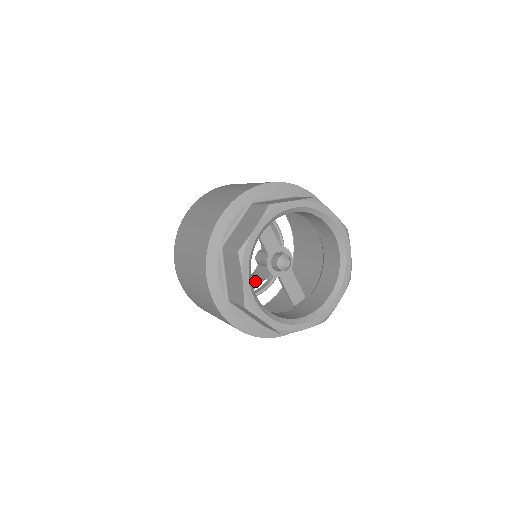
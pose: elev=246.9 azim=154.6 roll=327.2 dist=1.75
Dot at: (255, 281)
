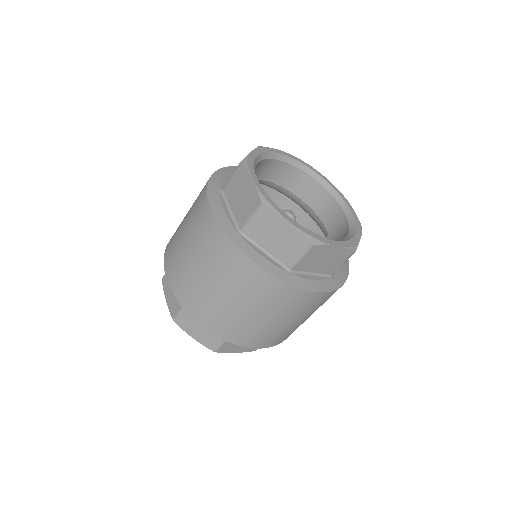
Dot at: occluded
